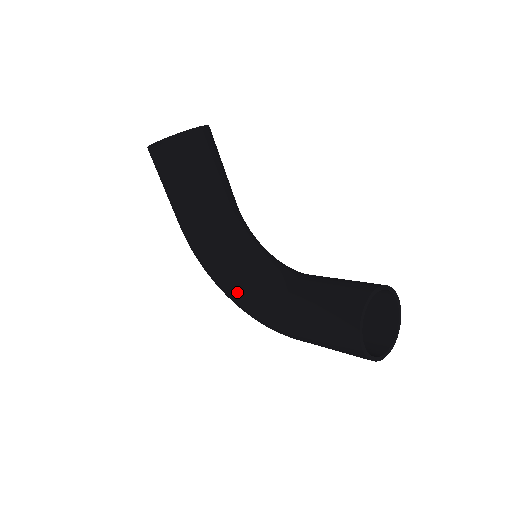
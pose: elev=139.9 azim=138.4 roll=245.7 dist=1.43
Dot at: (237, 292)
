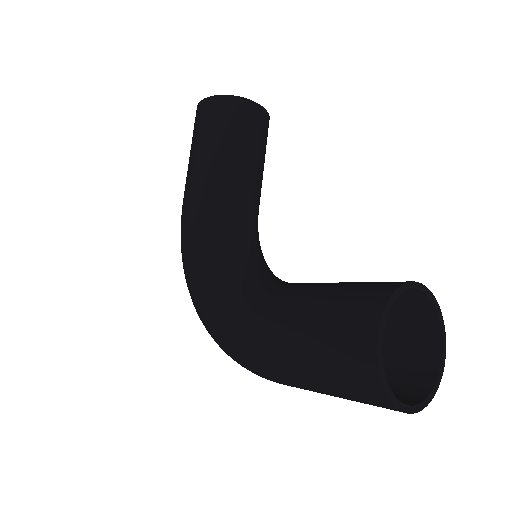
Dot at: (210, 283)
